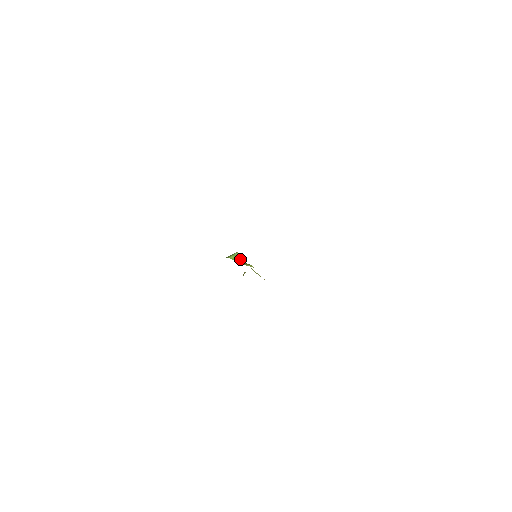
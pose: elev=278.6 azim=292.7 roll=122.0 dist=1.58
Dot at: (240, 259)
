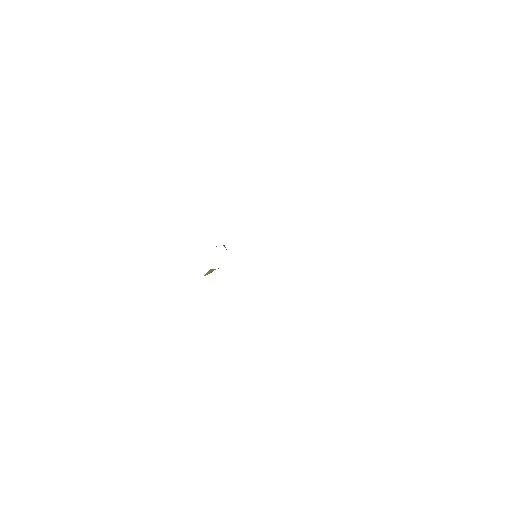
Dot at: occluded
